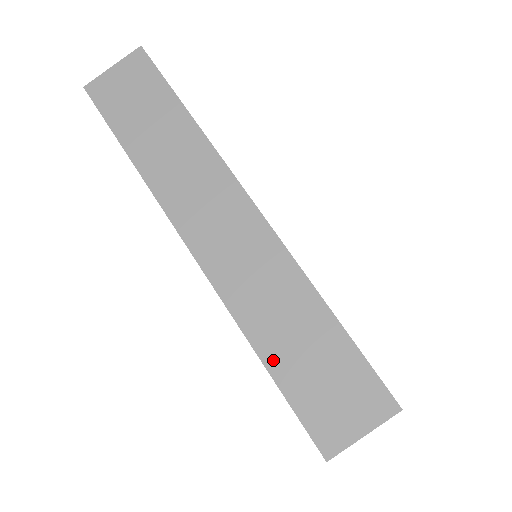
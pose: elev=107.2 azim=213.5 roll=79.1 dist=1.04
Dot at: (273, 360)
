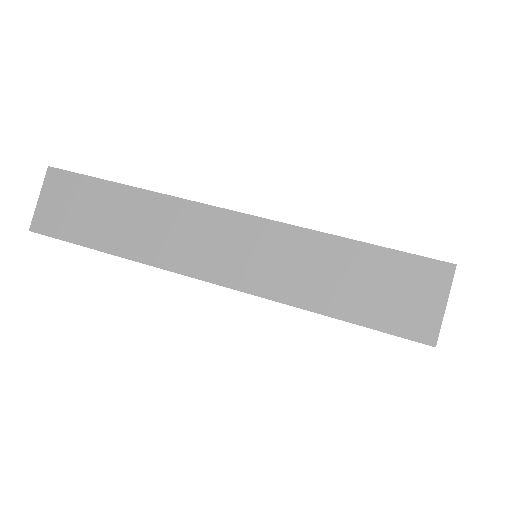
Dot at: (336, 308)
